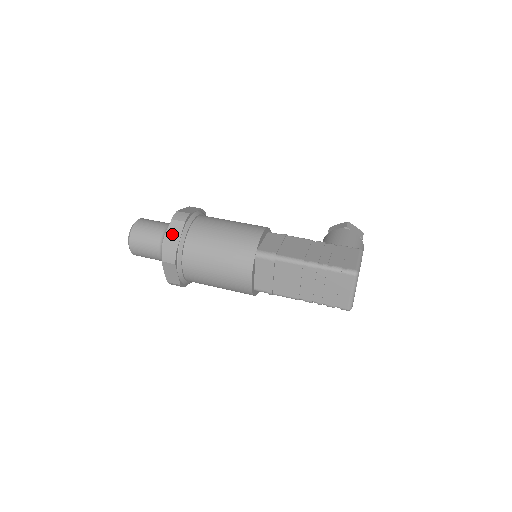
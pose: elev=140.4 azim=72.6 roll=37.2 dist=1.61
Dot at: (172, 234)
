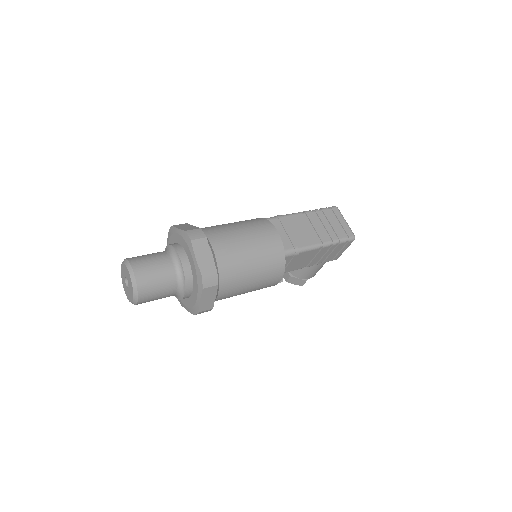
Dot at: (183, 227)
